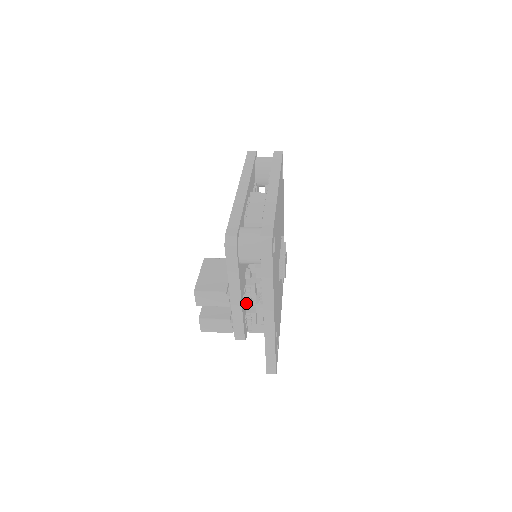
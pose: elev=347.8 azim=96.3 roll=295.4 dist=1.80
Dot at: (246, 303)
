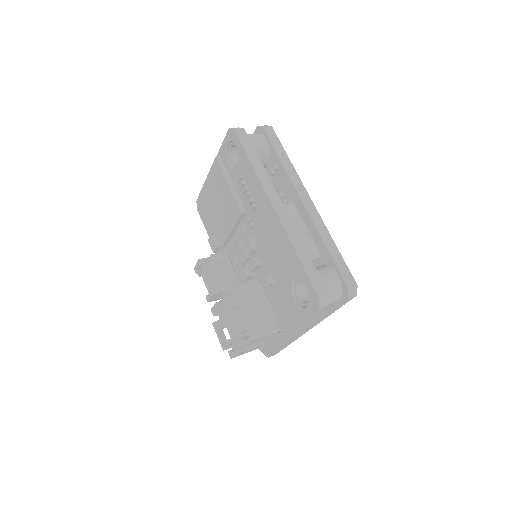
Dot at: occluded
